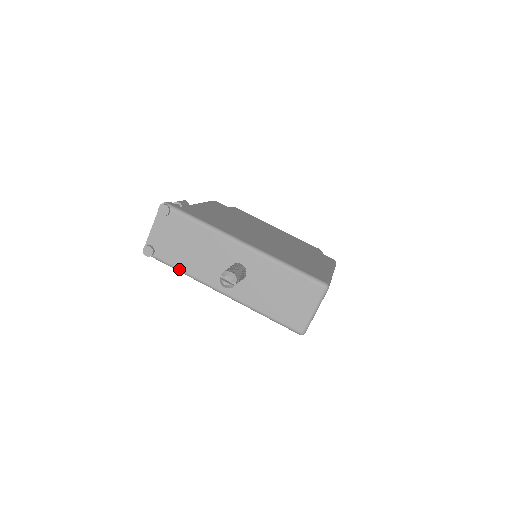
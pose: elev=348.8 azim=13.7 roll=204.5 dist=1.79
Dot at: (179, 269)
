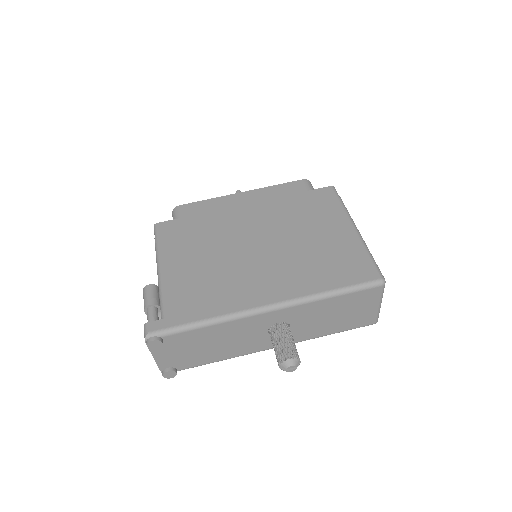
Dot at: occluded
